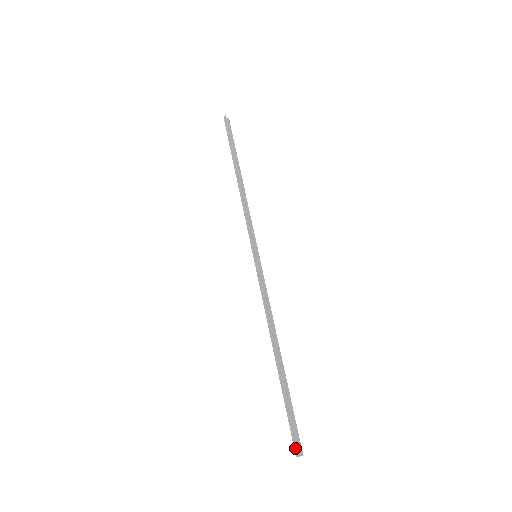
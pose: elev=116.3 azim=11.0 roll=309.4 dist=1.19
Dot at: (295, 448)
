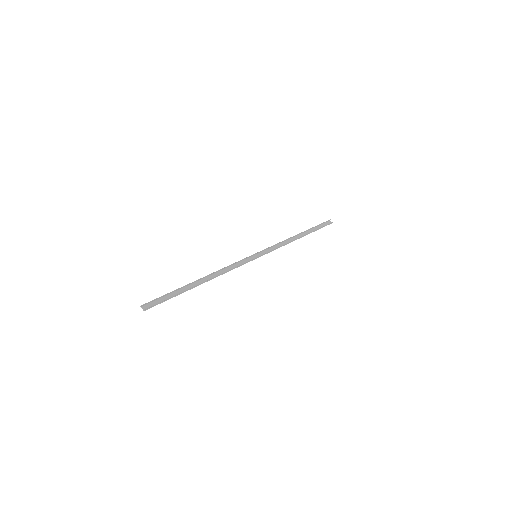
Dot at: (146, 304)
